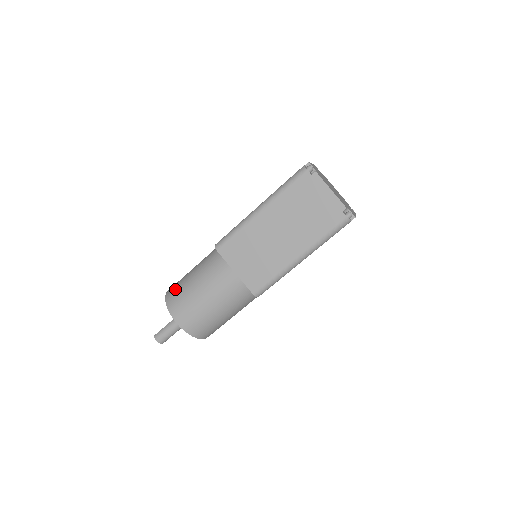
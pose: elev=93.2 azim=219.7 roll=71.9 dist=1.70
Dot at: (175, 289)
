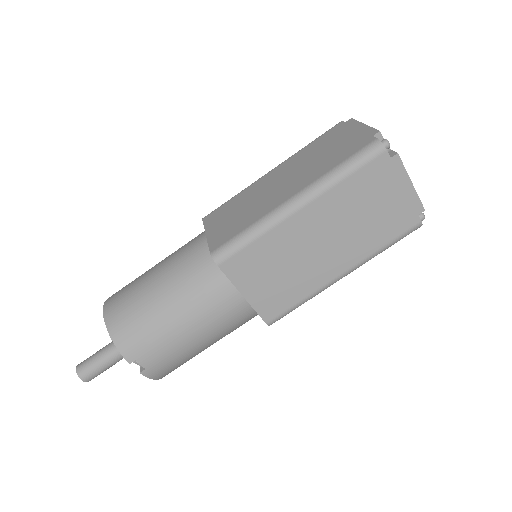
Dot at: occluded
